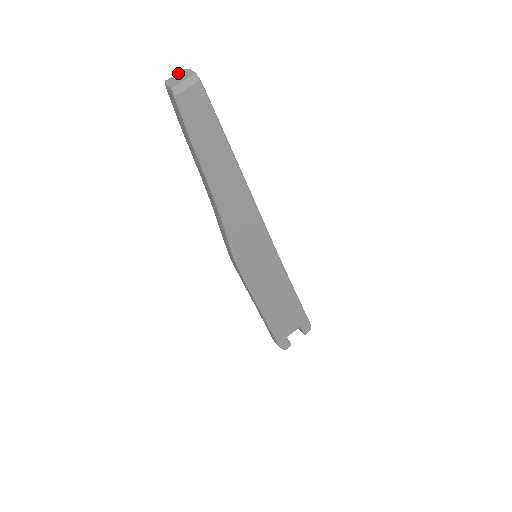
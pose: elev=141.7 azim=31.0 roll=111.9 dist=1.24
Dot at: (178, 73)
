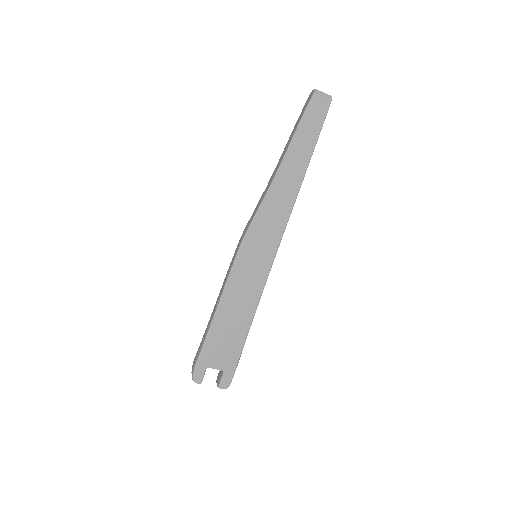
Dot at: occluded
